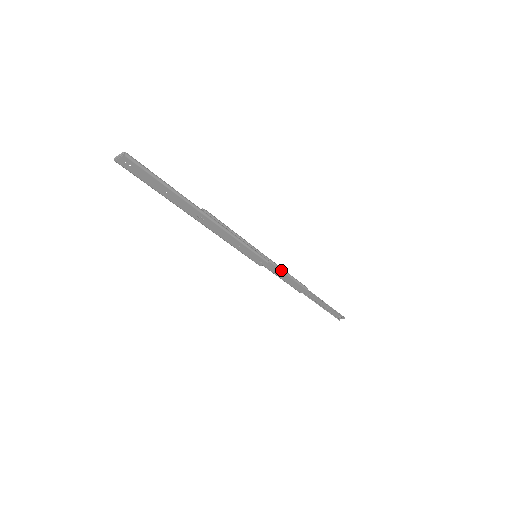
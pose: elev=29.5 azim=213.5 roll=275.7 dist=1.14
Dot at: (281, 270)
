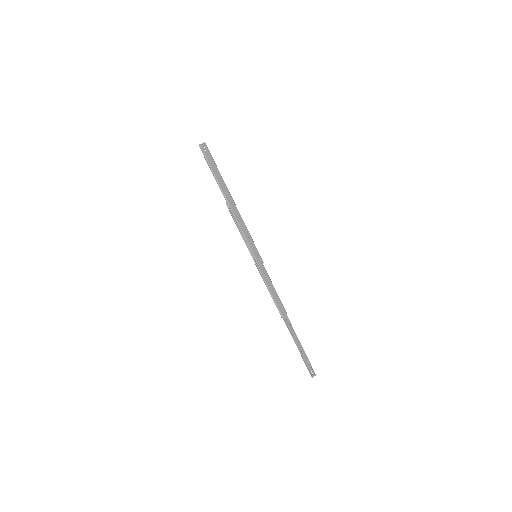
Dot at: (270, 279)
